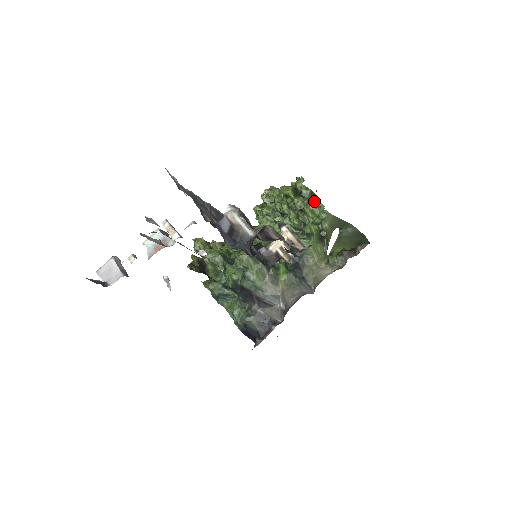
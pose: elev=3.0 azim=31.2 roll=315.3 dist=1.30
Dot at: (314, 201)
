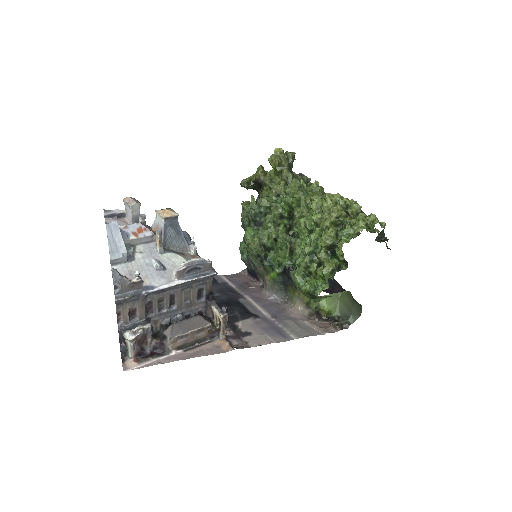
Dot at: (328, 275)
